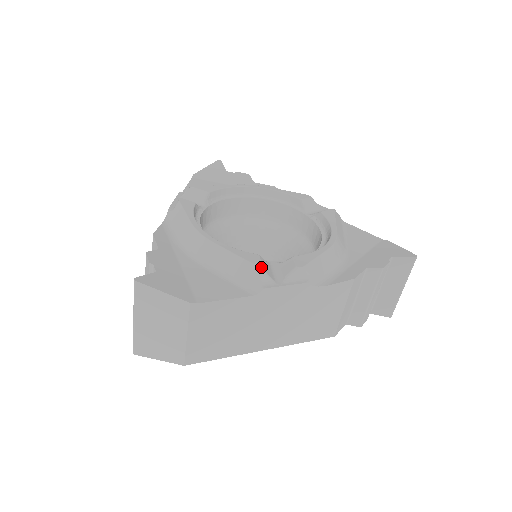
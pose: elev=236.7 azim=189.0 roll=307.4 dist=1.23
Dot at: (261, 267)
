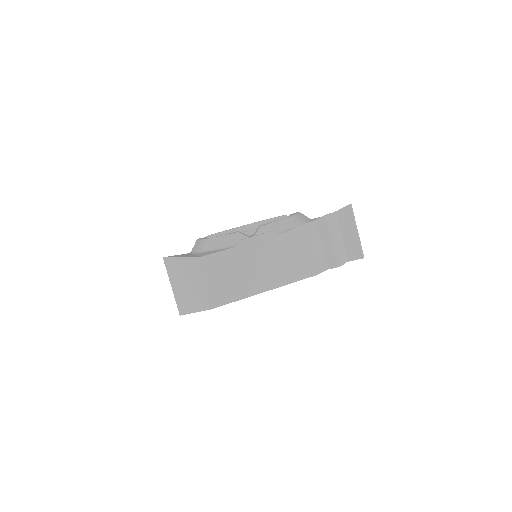
Dot at: (238, 232)
